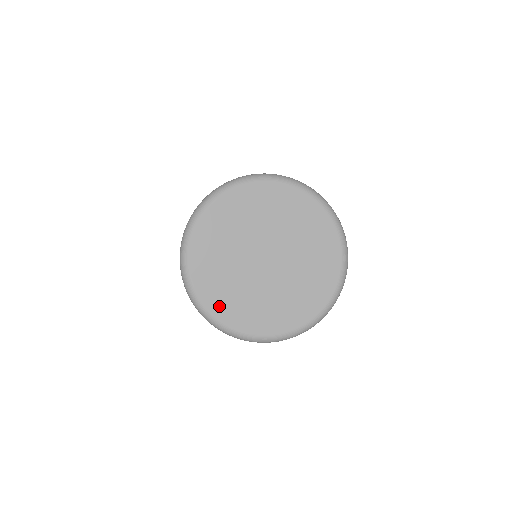
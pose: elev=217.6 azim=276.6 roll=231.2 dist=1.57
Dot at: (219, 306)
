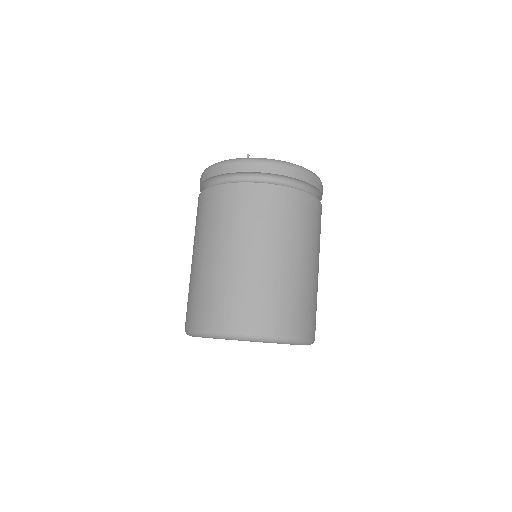
Dot at: occluded
